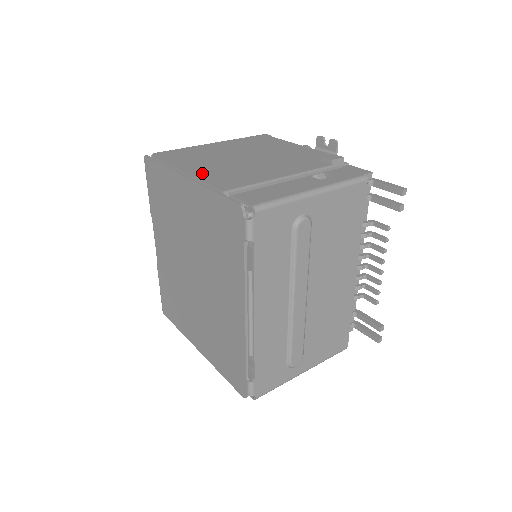
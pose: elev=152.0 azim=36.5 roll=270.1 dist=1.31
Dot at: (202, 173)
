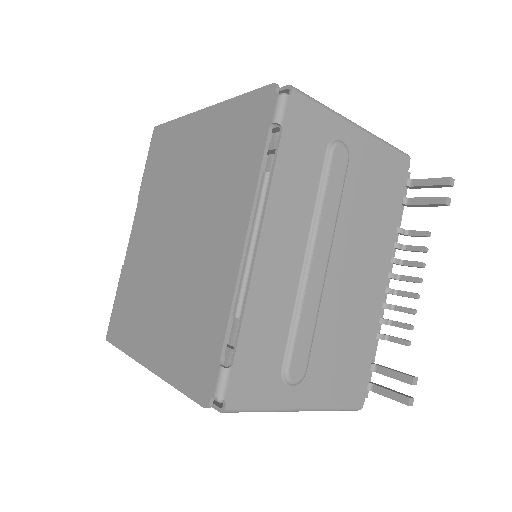
Dot at: occluded
